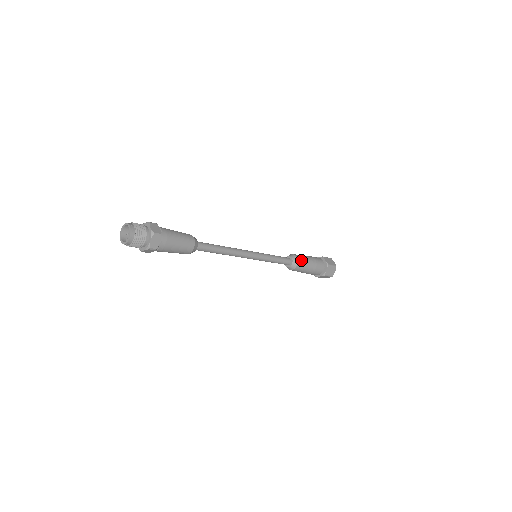
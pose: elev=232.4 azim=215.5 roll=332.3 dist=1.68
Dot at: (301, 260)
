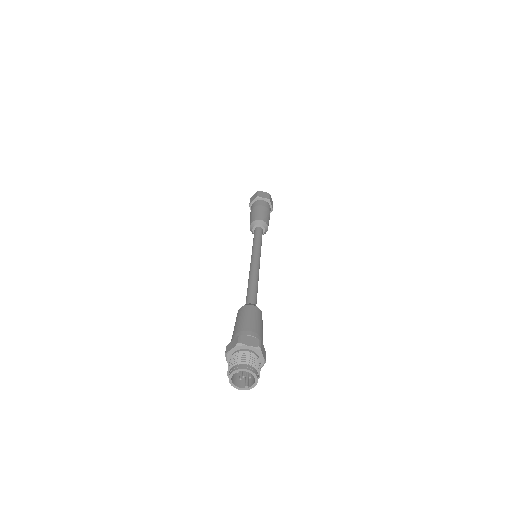
Dot at: occluded
